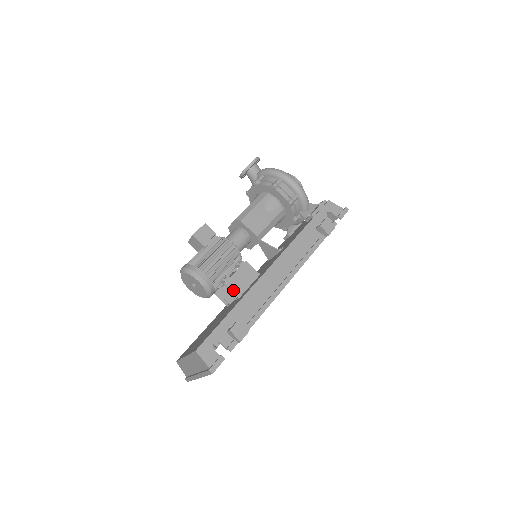
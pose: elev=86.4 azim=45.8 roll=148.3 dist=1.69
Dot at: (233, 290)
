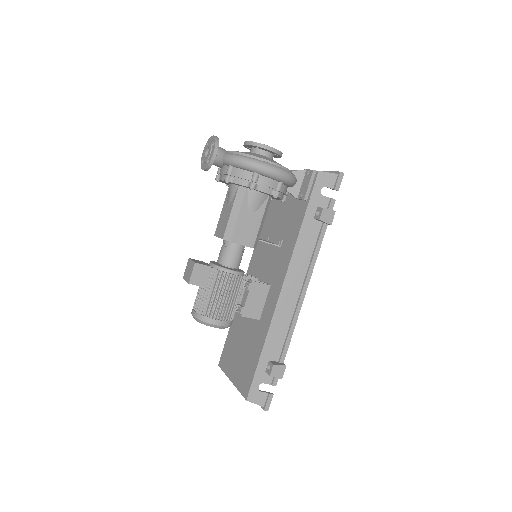
Dot at: (251, 316)
